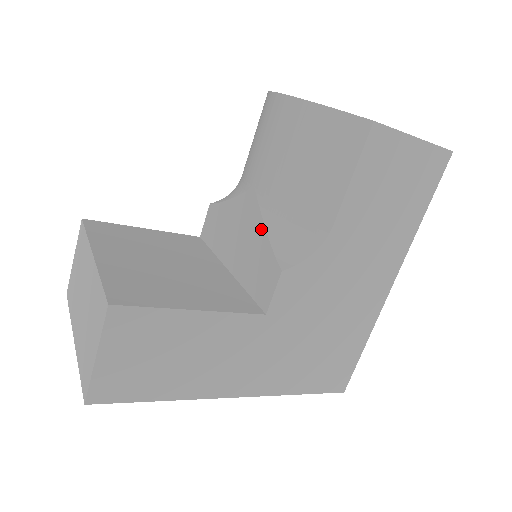
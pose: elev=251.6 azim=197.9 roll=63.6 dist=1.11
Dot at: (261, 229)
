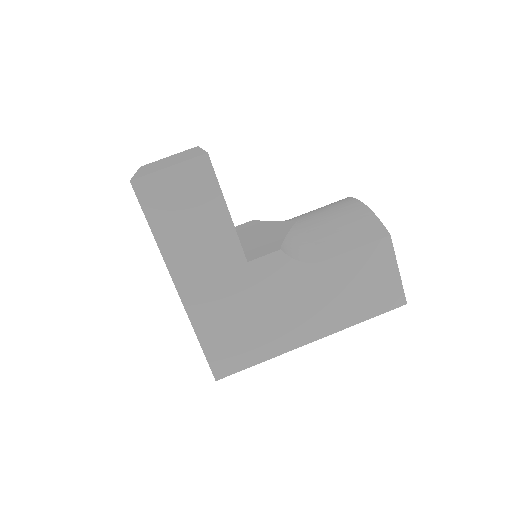
Dot at: (284, 234)
